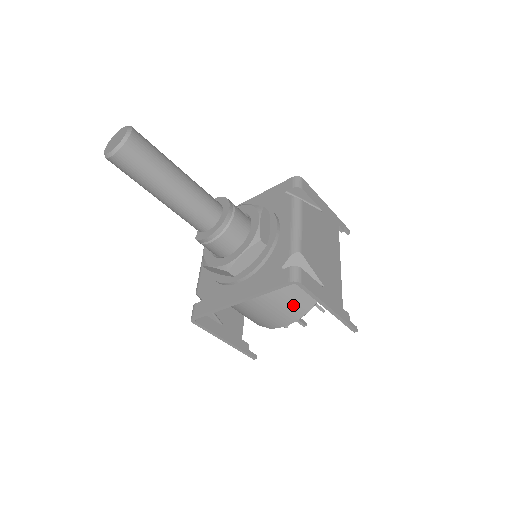
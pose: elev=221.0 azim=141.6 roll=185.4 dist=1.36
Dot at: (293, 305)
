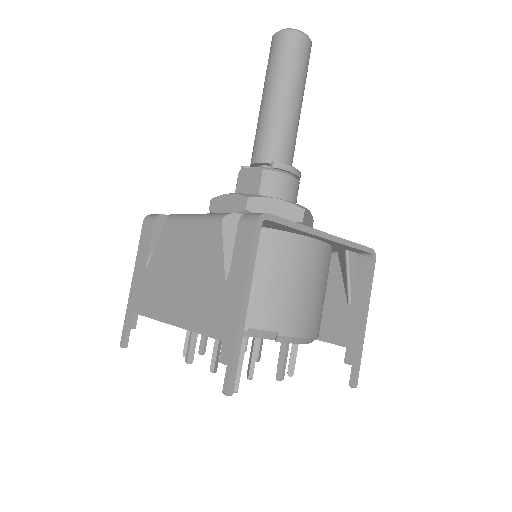
Dot at: (321, 309)
